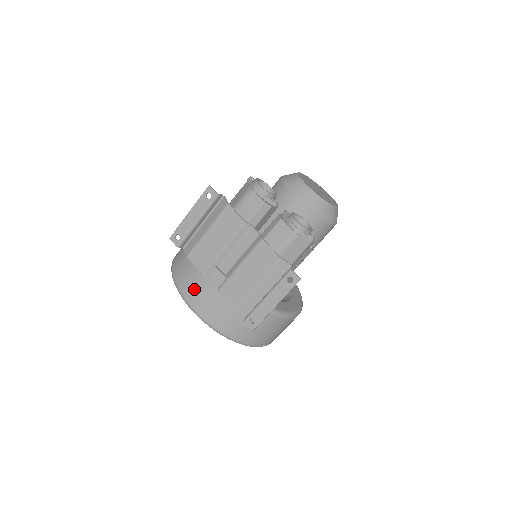
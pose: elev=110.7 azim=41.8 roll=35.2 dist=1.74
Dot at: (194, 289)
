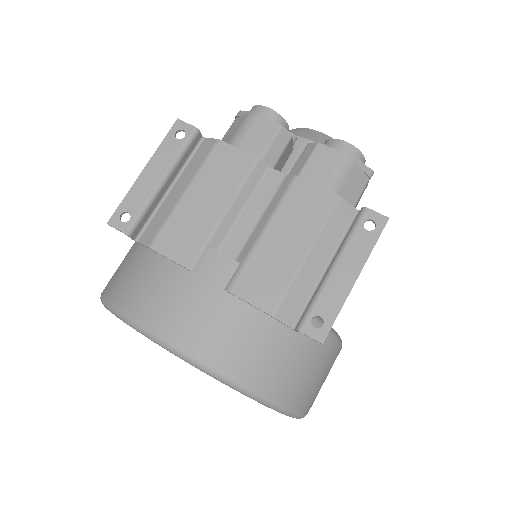
Dot at: (173, 305)
